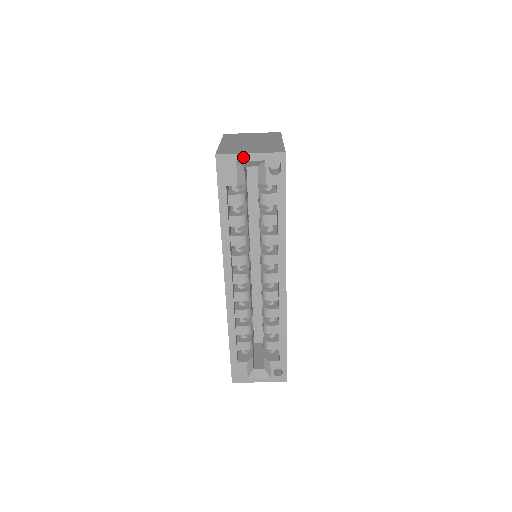
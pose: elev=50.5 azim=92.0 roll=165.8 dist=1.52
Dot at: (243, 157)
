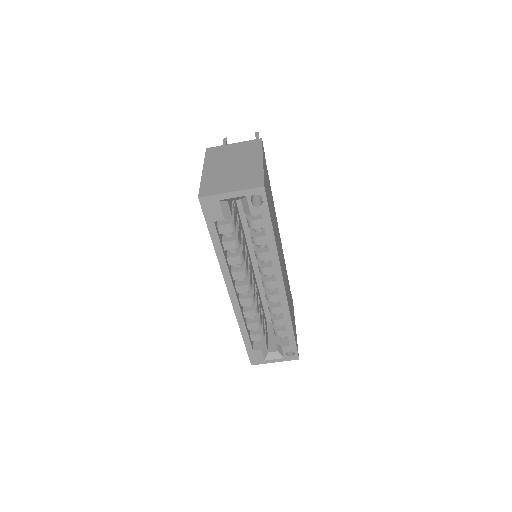
Dot at: (225, 196)
